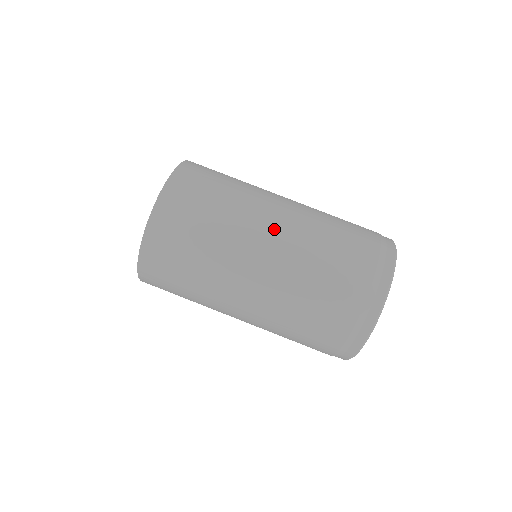
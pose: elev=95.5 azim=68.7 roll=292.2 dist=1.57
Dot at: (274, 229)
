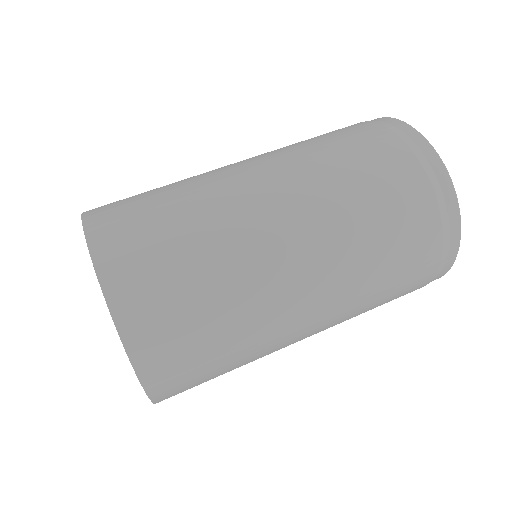
Dot at: (281, 213)
